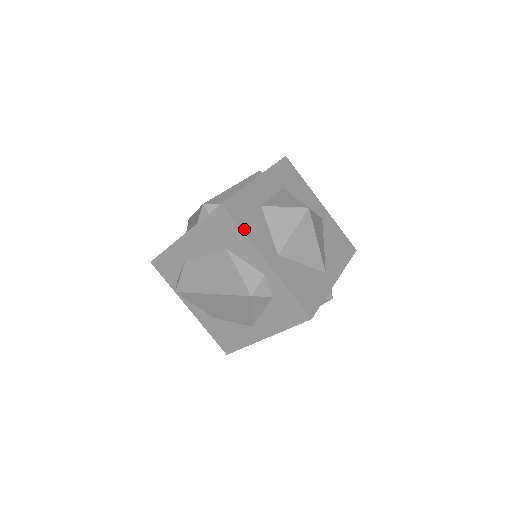
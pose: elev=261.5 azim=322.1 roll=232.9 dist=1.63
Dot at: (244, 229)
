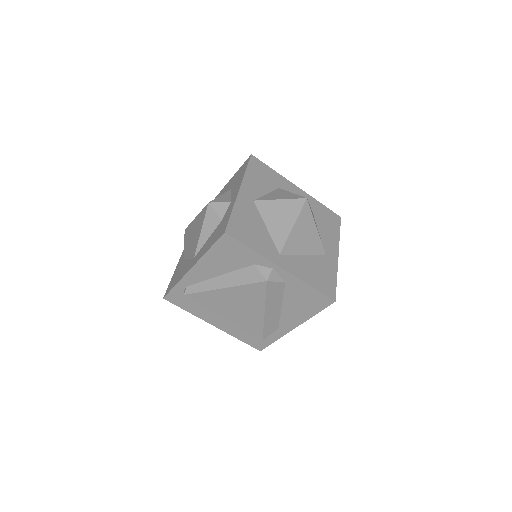
Dot at: (249, 171)
